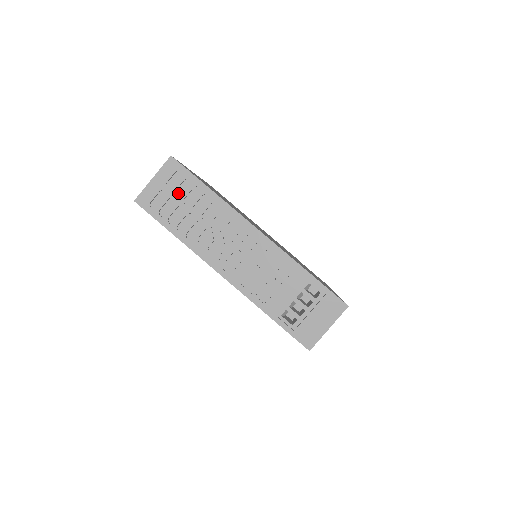
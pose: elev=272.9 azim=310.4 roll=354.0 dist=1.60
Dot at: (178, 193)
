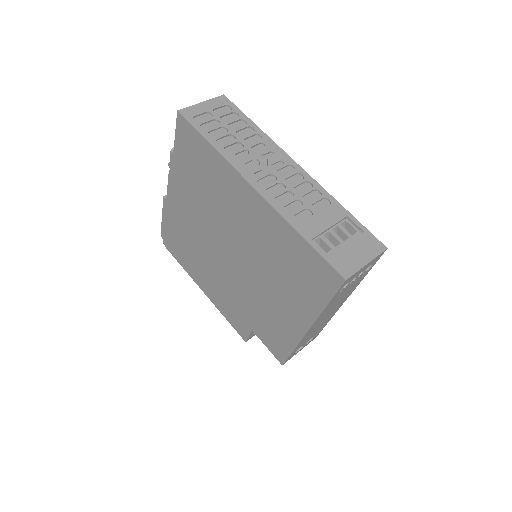
Dot at: (223, 120)
